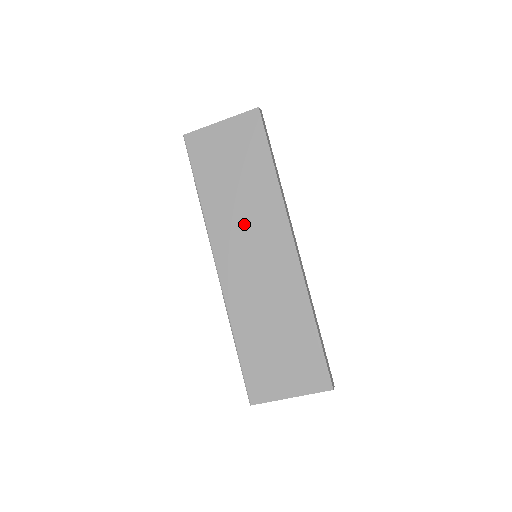
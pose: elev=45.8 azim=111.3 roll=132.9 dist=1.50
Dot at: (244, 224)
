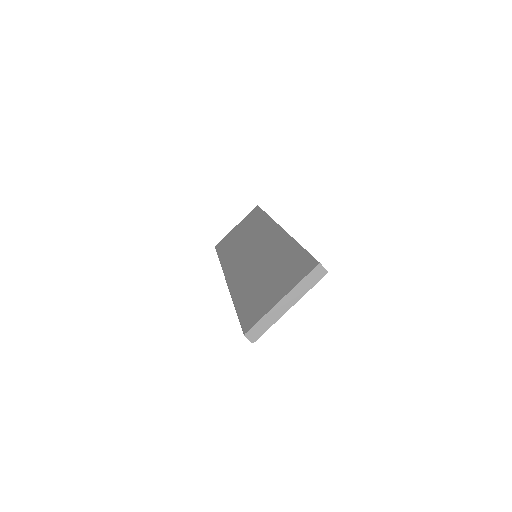
Dot at: (246, 246)
